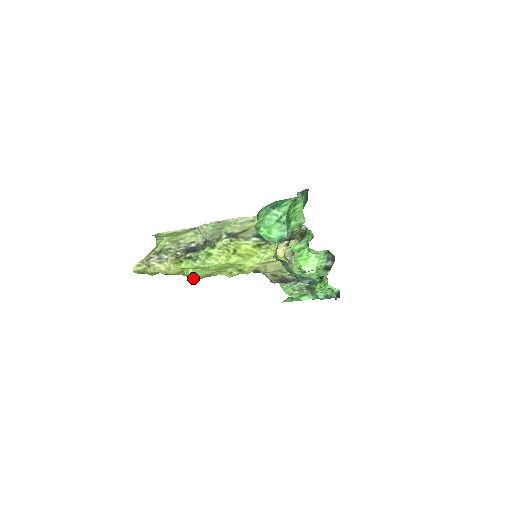
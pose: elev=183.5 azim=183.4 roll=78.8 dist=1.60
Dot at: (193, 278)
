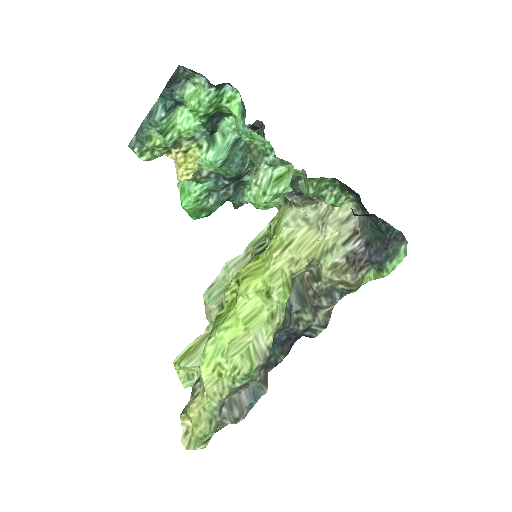
Dot at: (239, 371)
